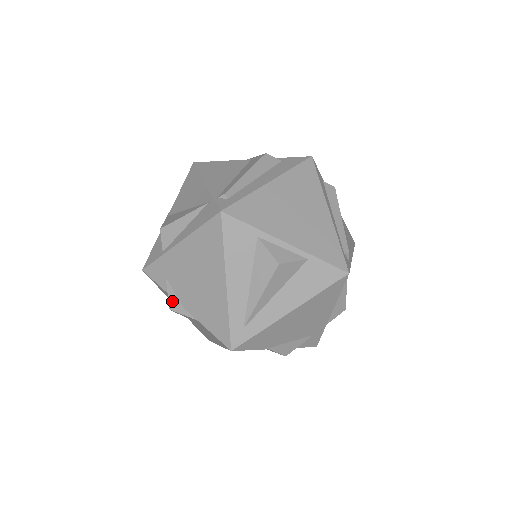
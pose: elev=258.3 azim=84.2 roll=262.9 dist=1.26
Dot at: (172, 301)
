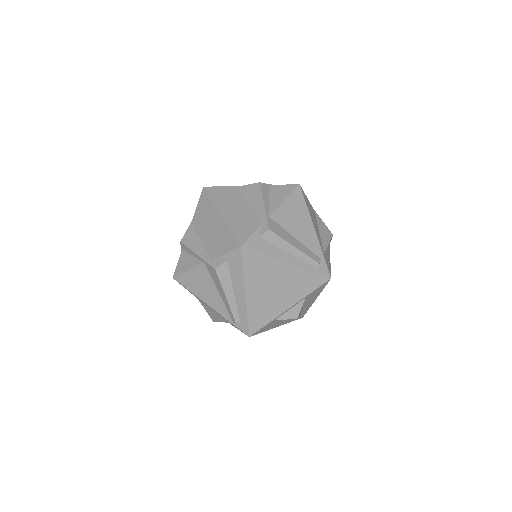
Dot at: occluded
